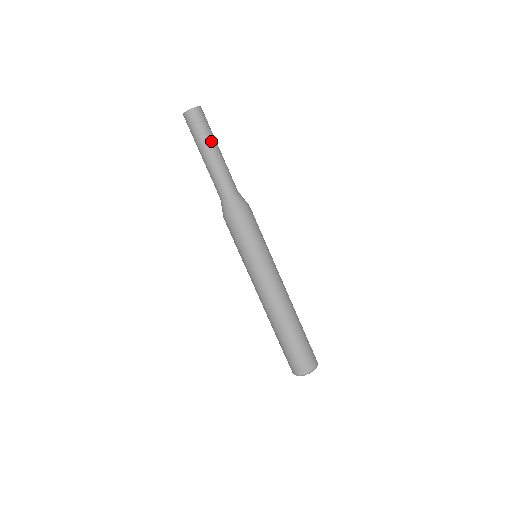
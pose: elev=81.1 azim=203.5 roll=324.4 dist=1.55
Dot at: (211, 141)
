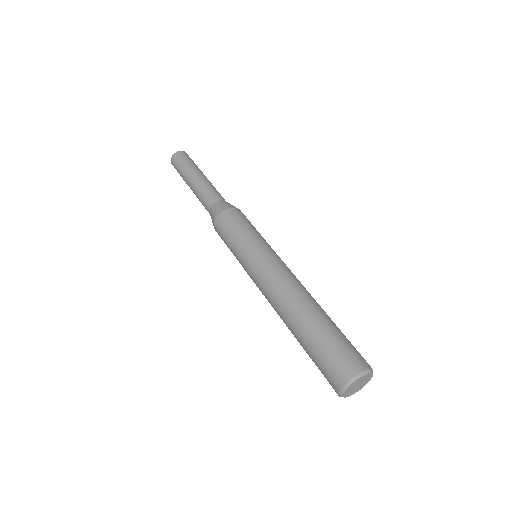
Dot at: occluded
